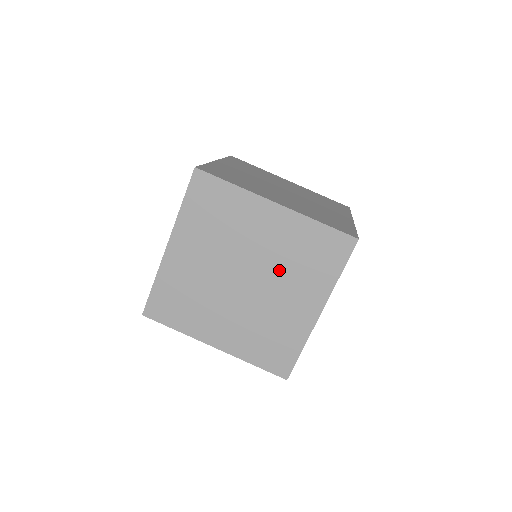
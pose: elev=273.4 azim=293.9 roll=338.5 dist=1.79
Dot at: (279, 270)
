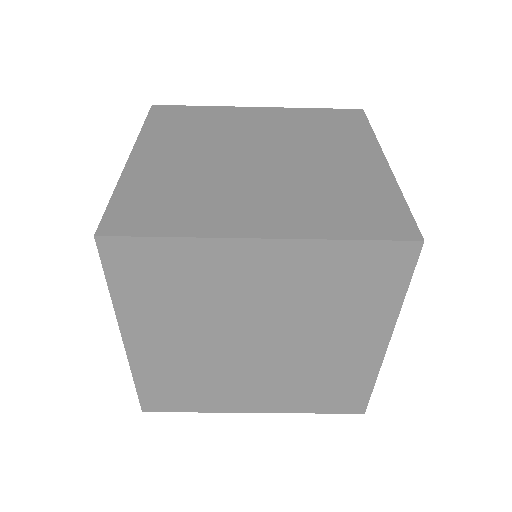
Dot at: occluded
